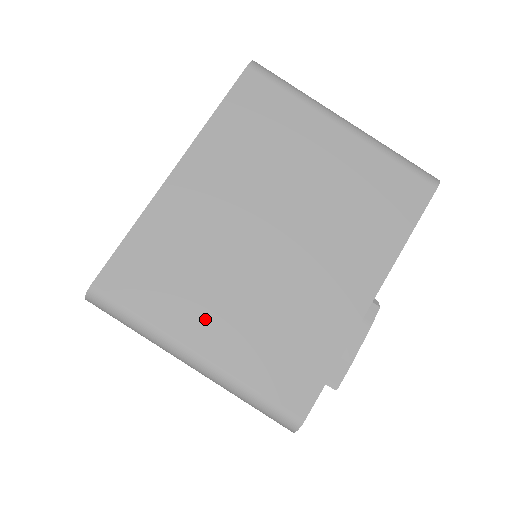
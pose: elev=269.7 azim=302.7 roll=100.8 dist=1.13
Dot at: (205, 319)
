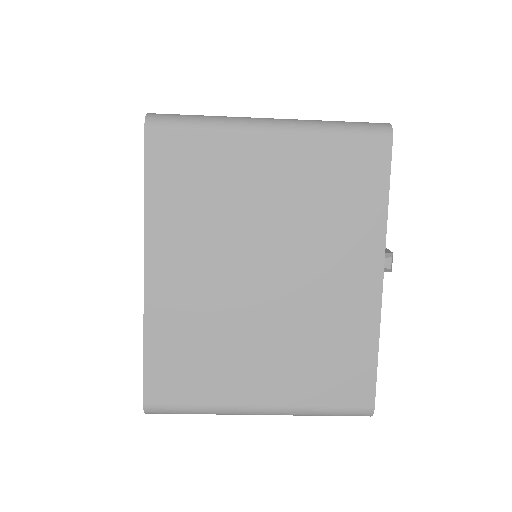
Dot at: occluded
